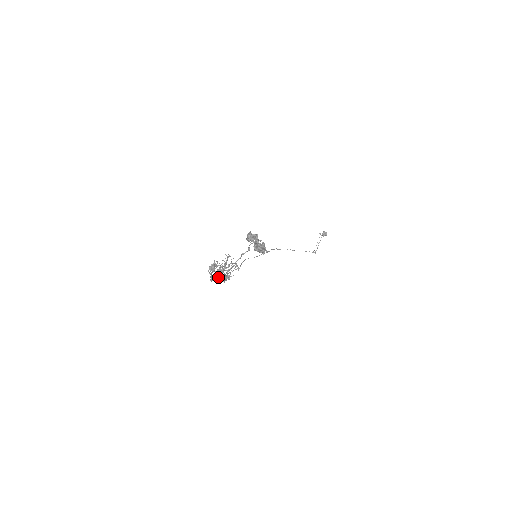
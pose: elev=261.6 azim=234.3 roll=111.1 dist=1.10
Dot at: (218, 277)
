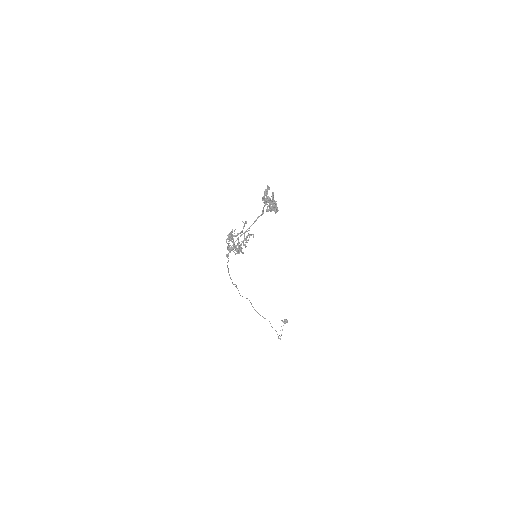
Dot at: occluded
